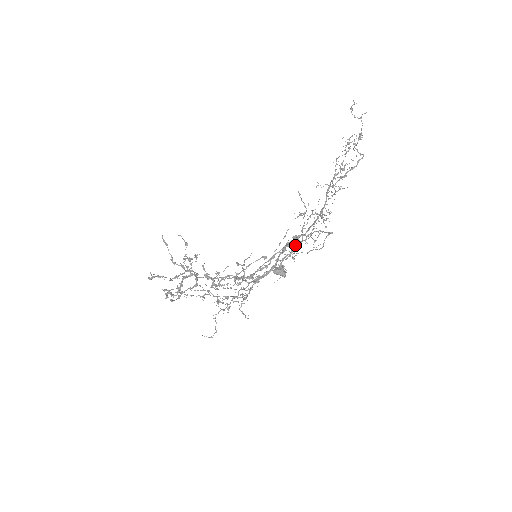
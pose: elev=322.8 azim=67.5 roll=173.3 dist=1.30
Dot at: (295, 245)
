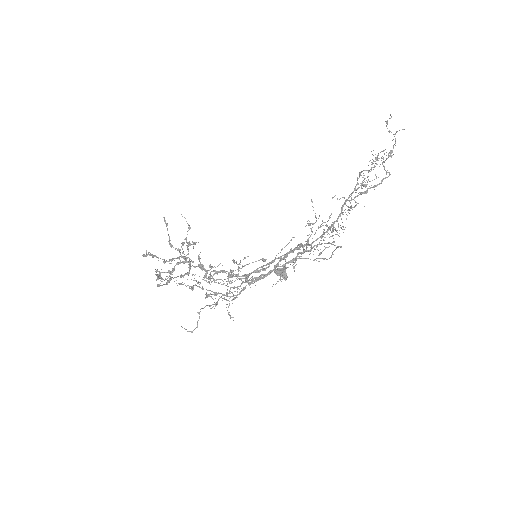
Dot at: occluded
